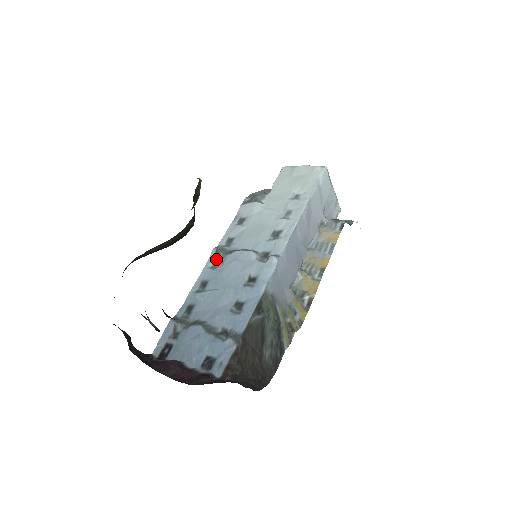
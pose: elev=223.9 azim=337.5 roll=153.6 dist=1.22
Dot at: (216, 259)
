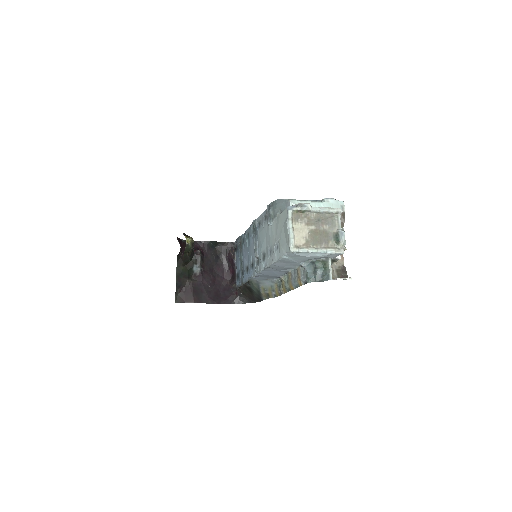
Dot at: (253, 228)
